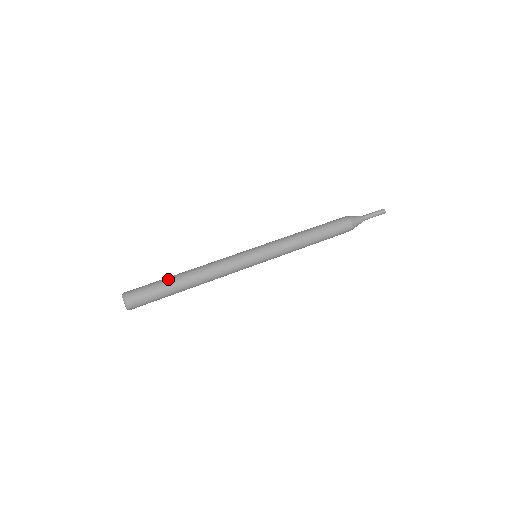
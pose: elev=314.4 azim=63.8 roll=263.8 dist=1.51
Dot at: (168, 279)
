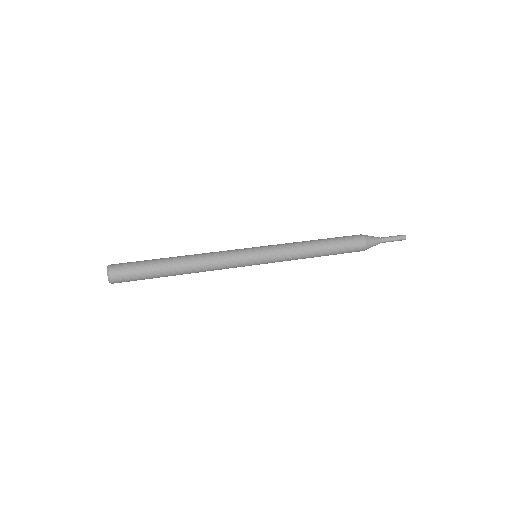
Dot at: (158, 259)
